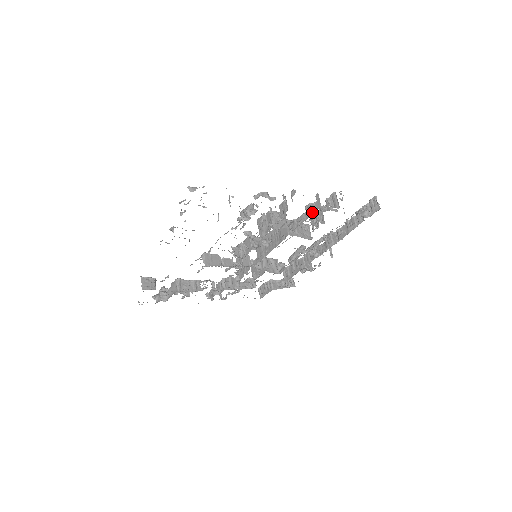
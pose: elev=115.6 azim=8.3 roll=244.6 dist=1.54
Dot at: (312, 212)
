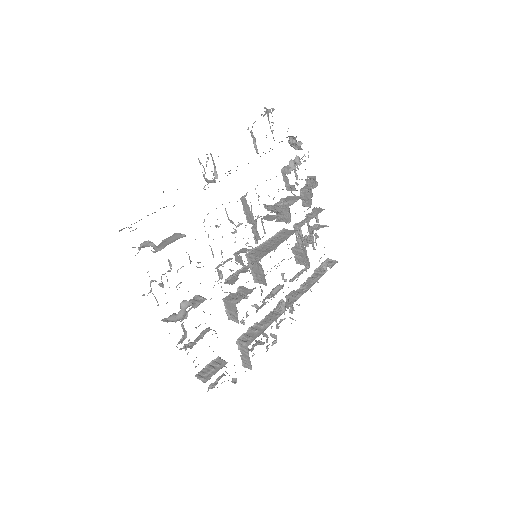
Dot at: (317, 213)
